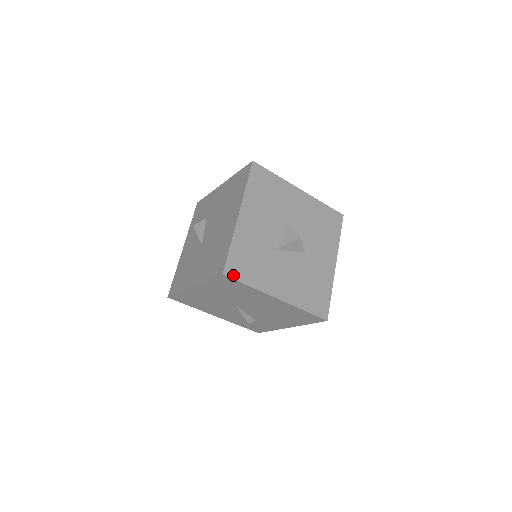
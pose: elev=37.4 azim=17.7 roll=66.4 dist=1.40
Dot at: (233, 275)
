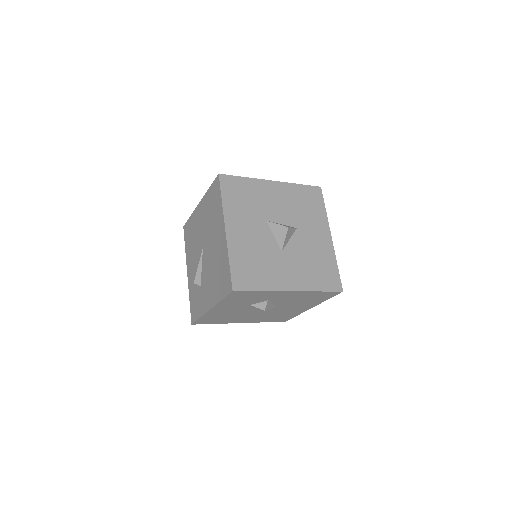
Dot at: (223, 183)
